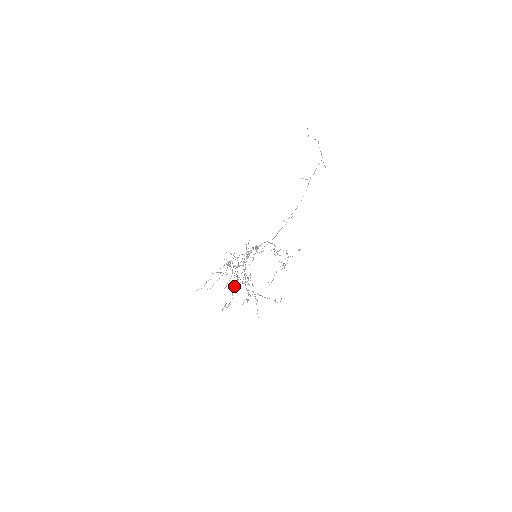
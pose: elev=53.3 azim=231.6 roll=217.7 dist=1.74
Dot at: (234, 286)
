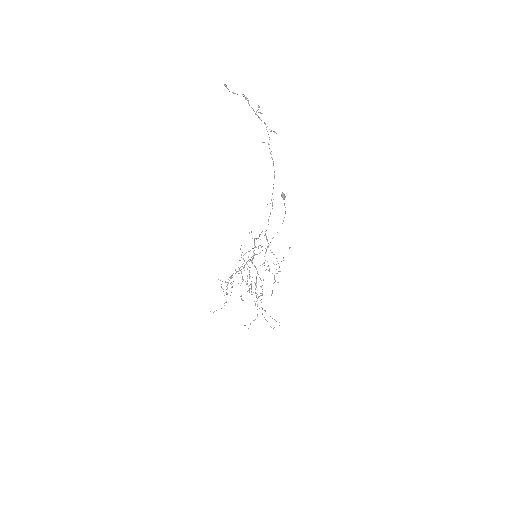
Dot at: (251, 289)
